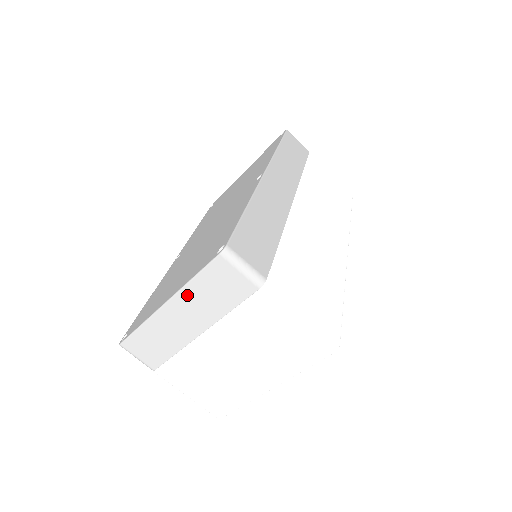
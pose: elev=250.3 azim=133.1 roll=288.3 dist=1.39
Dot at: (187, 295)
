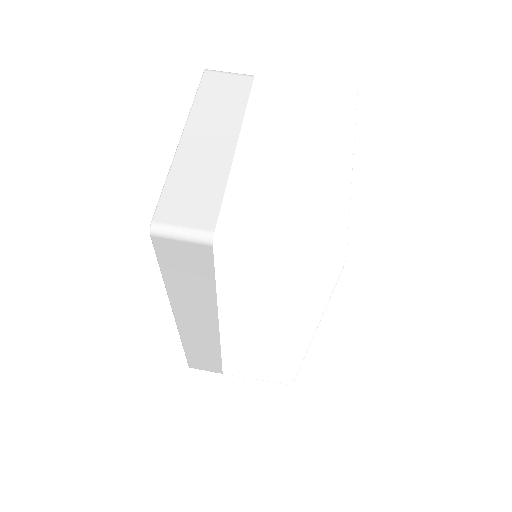
Dot at: (198, 116)
